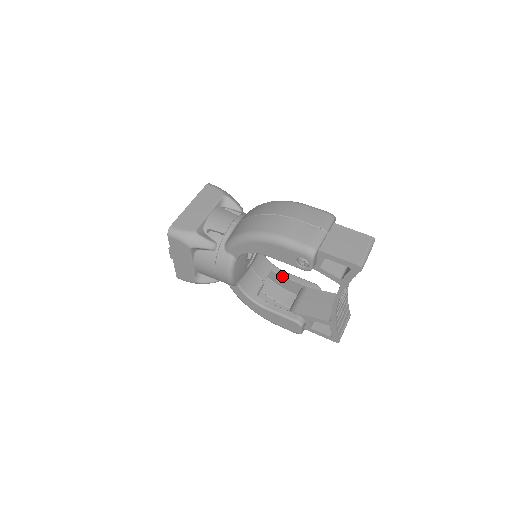
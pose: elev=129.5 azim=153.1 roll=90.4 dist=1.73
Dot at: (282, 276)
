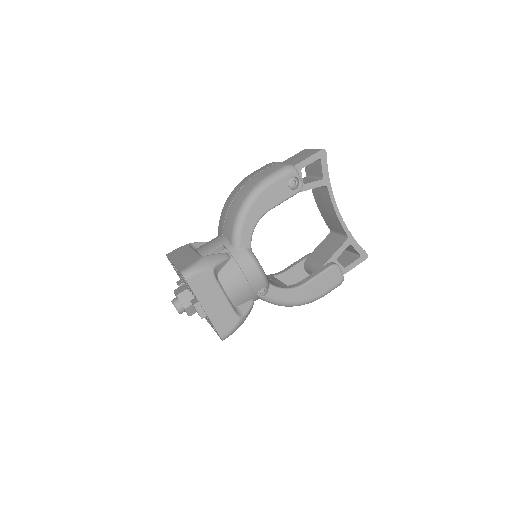
Dot at: (283, 273)
